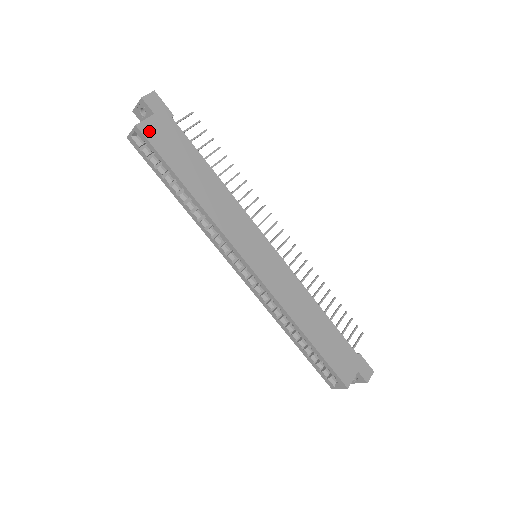
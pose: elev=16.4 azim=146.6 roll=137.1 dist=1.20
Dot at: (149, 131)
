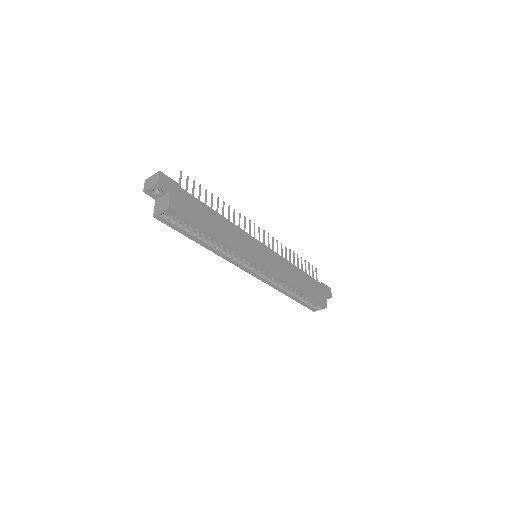
Dot at: (176, 207)
